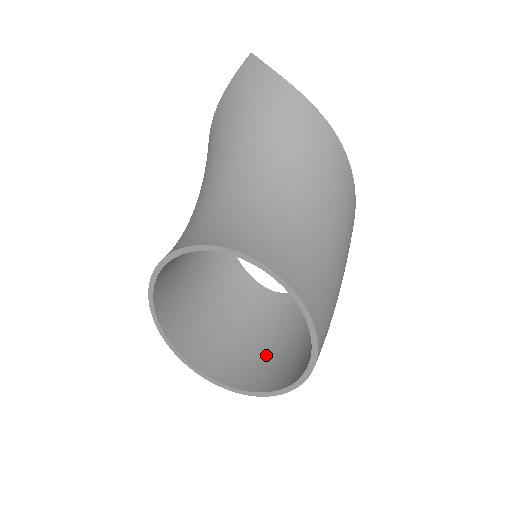
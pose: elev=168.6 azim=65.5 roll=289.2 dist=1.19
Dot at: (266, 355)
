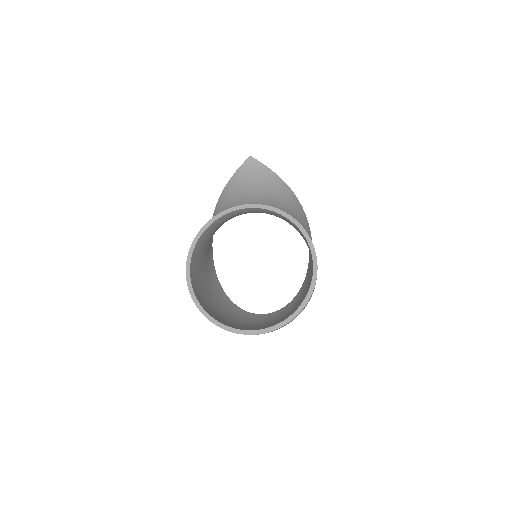
Dot at: (266, 327)
